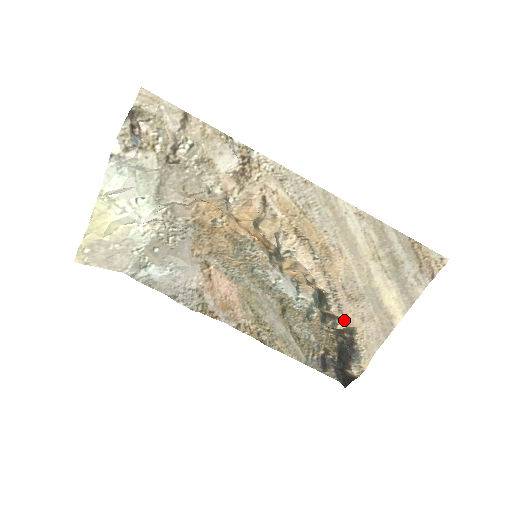
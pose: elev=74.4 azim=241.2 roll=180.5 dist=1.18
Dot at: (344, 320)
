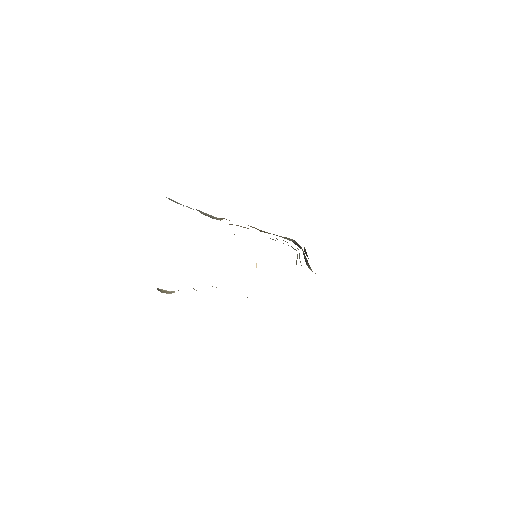
Dot at: occluded
